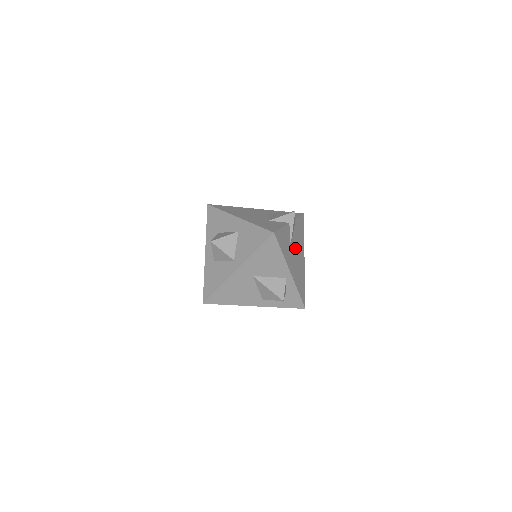
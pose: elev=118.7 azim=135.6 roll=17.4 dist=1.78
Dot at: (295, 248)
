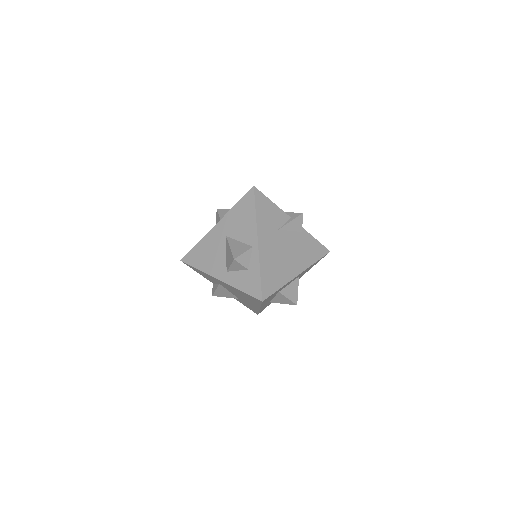
Dot at: (286, 243)
